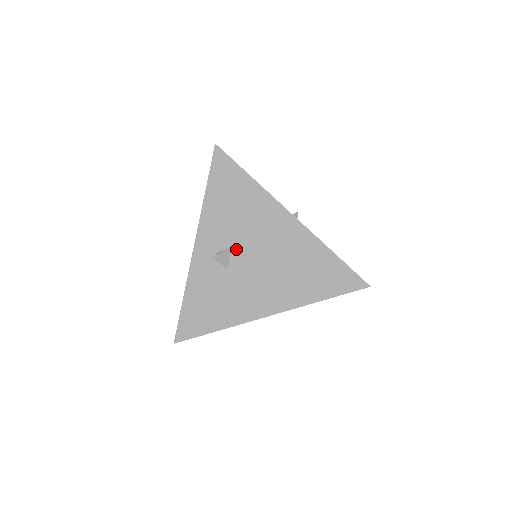
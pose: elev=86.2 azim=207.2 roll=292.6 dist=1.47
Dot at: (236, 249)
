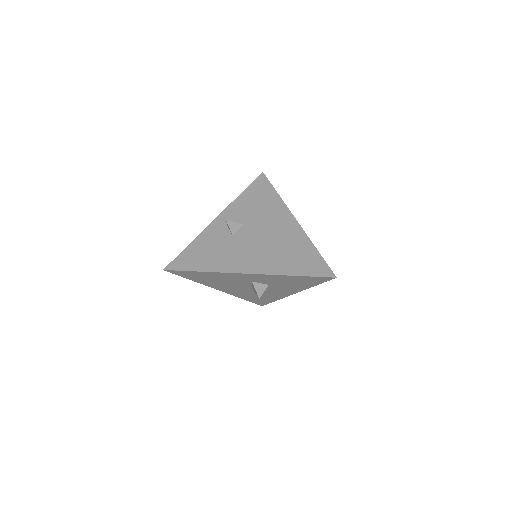
Dot at: (246, 227)
